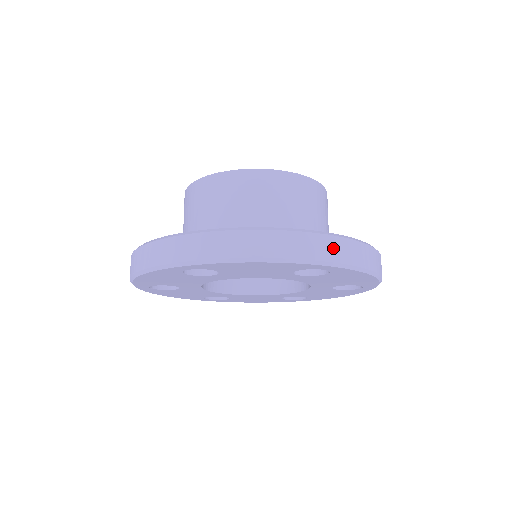
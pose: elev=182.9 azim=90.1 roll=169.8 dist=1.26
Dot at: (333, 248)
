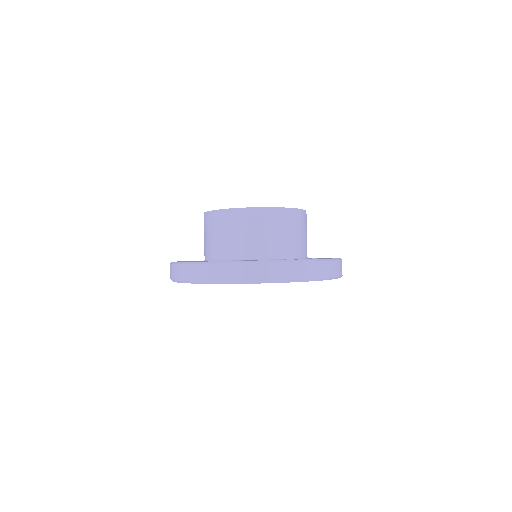
Dot at: (307, 270)
